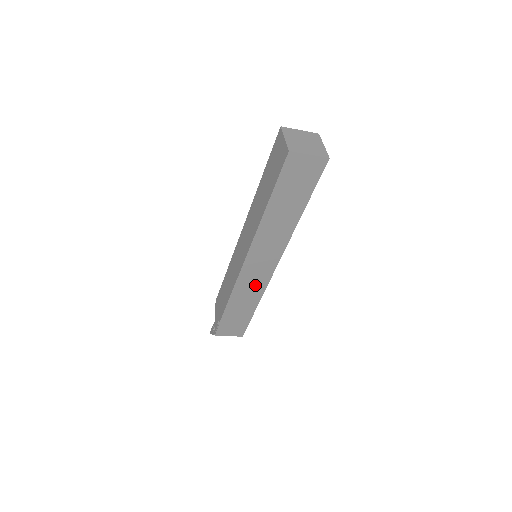
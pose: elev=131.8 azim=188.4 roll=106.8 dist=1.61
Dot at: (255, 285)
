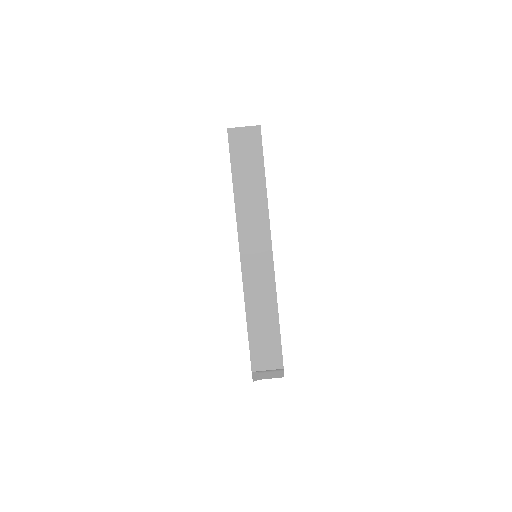
Dot at: (263, 281)
